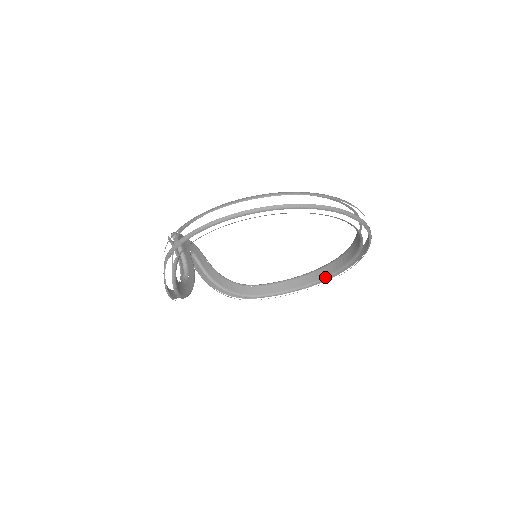
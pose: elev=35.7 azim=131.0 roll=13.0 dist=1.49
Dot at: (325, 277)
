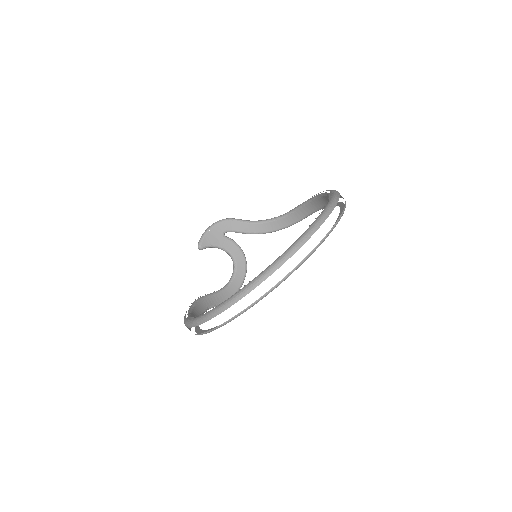
Dot at: occluded
